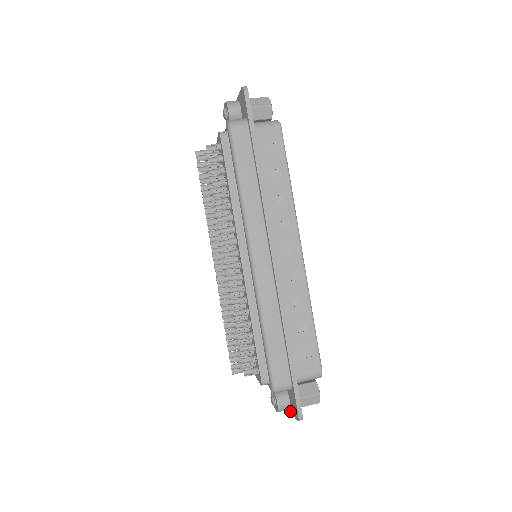
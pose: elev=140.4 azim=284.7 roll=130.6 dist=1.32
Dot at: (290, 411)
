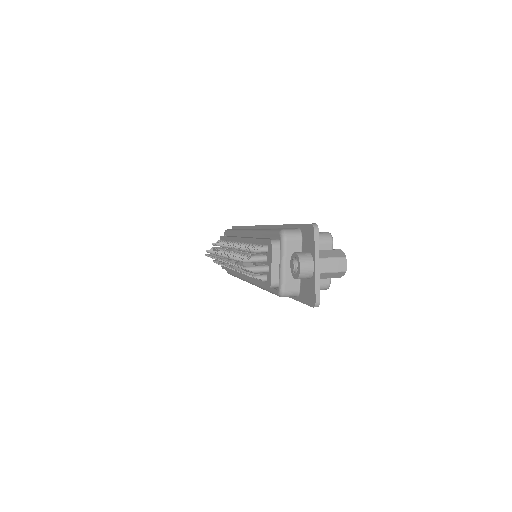
Dot at: (313, 259)
